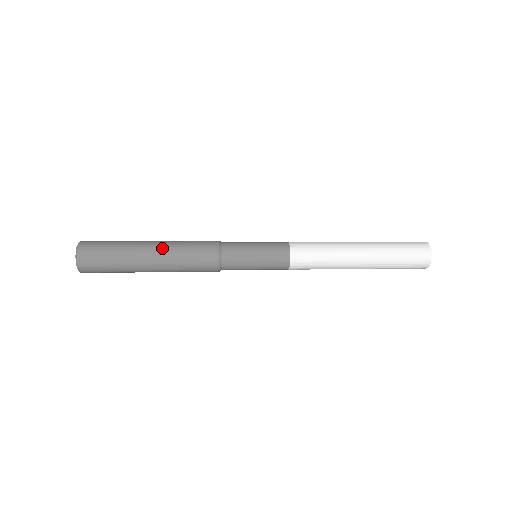
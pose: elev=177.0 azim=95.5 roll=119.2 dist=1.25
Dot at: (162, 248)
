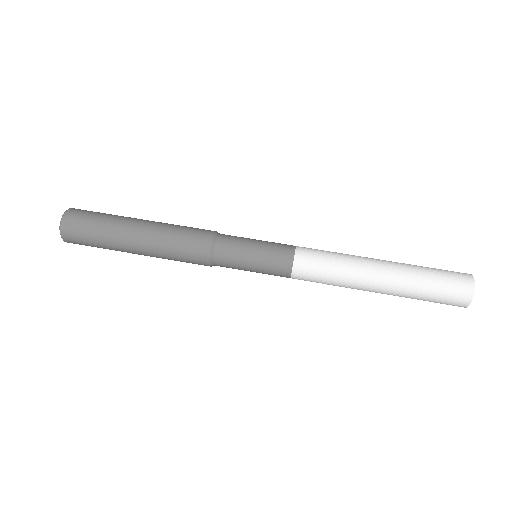
Dot at: (150, 256)
